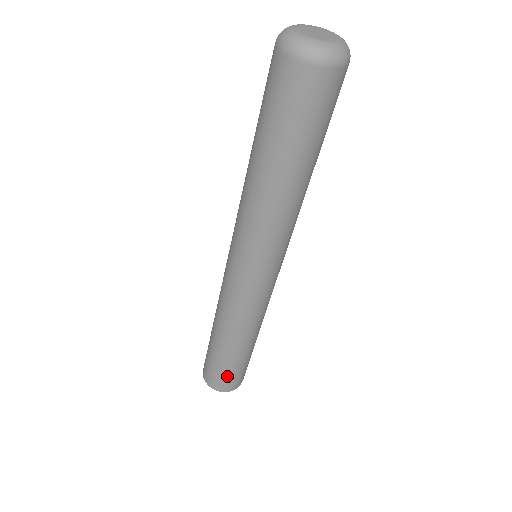
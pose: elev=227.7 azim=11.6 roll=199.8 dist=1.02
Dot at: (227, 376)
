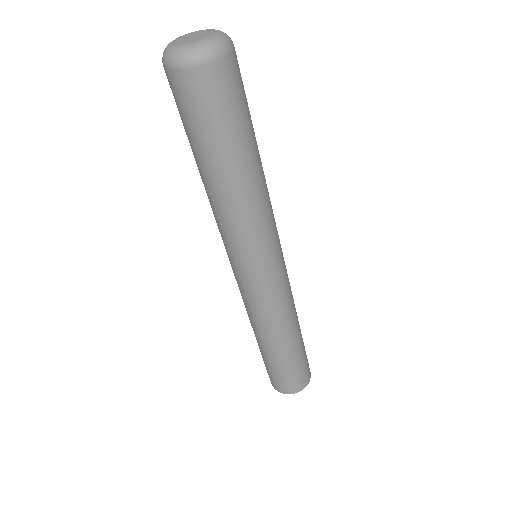
Dot at: (275, 376)
